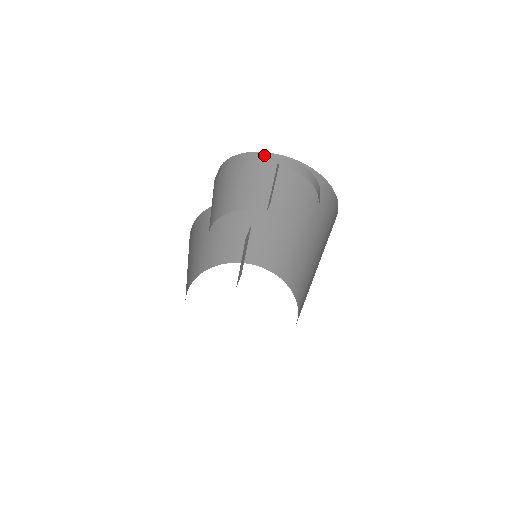
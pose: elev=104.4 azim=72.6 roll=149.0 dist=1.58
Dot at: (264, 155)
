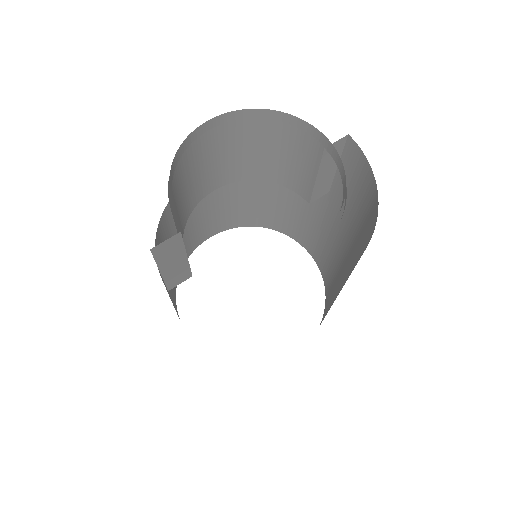
Dot at: (305, 125)
